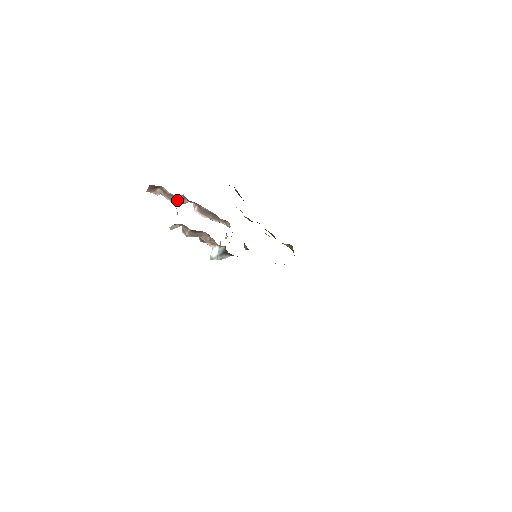
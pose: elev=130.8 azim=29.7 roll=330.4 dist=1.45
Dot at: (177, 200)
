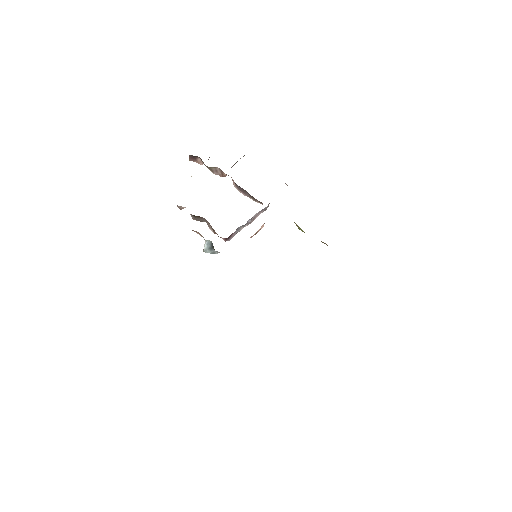
Dot at: (217, 172)
